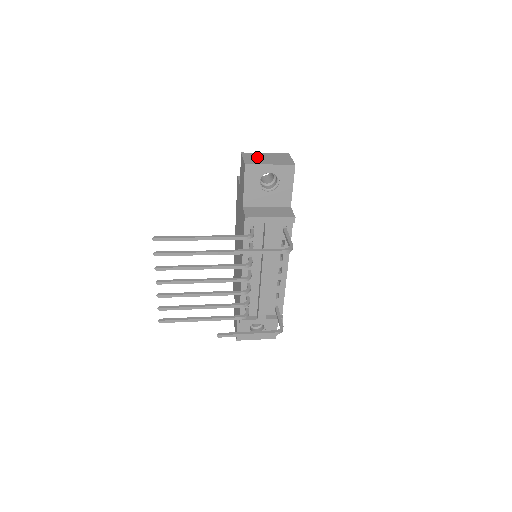
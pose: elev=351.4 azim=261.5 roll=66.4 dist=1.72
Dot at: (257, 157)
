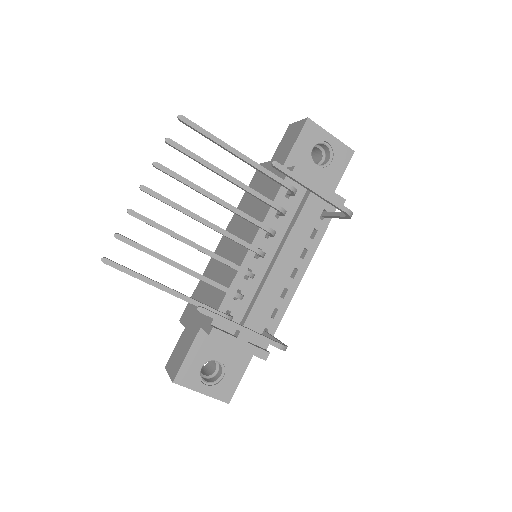
Dot at: occluded
